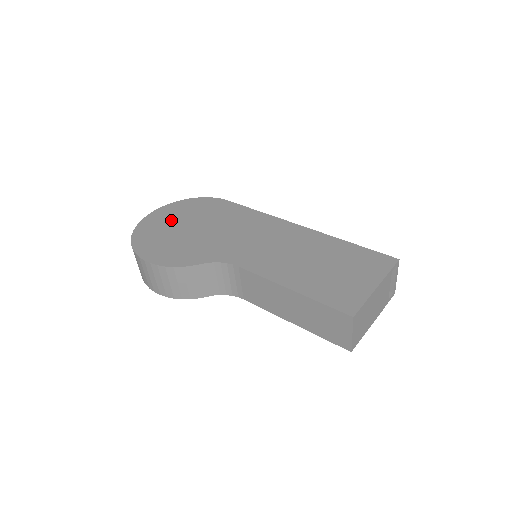
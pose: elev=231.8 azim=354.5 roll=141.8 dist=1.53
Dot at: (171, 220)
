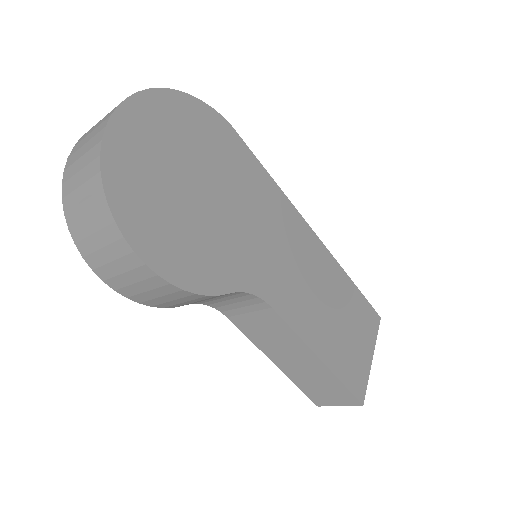
Dot at: (165, 149)
